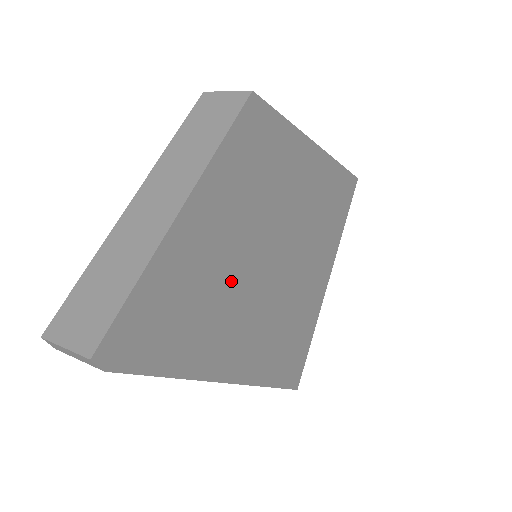
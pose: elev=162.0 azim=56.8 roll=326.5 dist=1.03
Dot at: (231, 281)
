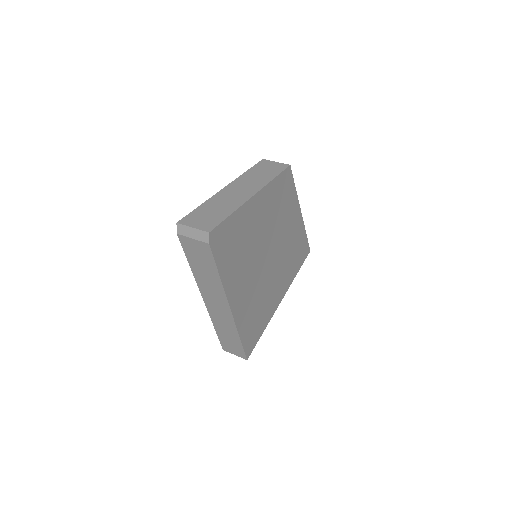
Dot at: (253, 250)
